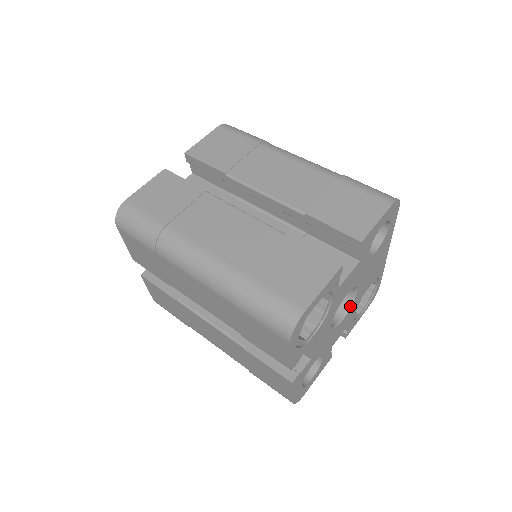
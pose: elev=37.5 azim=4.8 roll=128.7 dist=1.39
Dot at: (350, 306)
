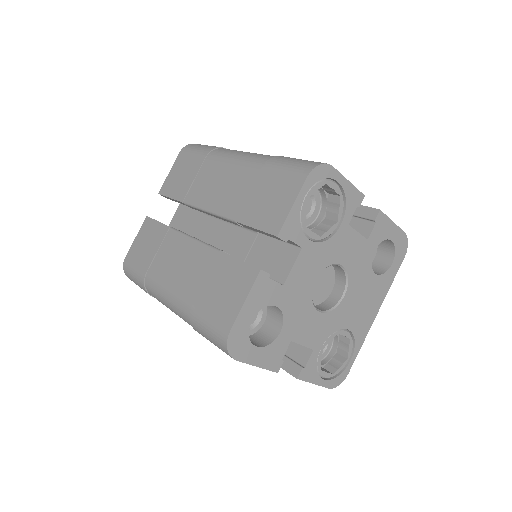
Dot at: (330, 310)
